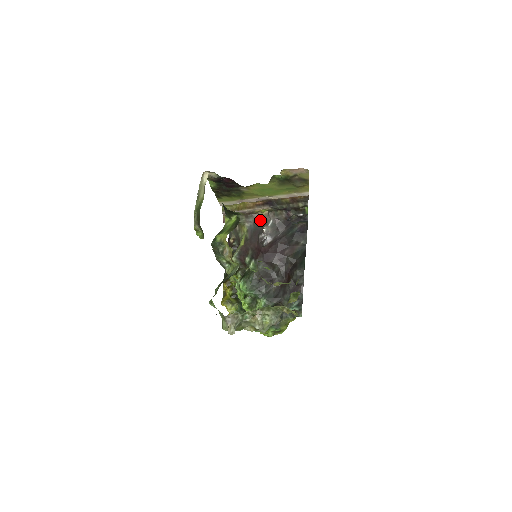
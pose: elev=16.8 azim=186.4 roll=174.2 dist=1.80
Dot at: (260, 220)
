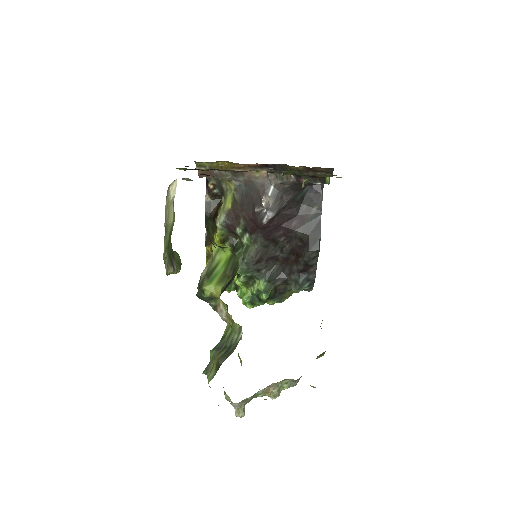
Dot at: (255, 182)
